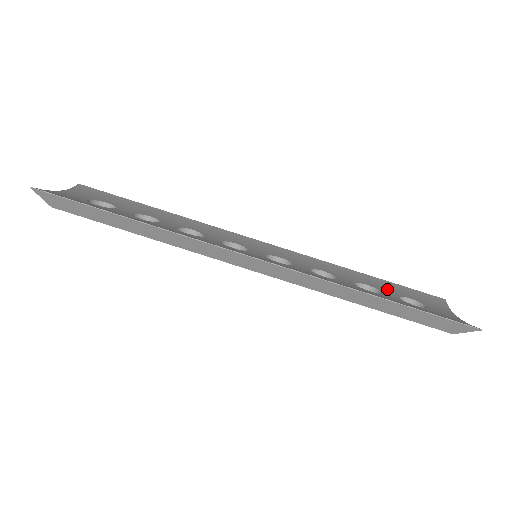
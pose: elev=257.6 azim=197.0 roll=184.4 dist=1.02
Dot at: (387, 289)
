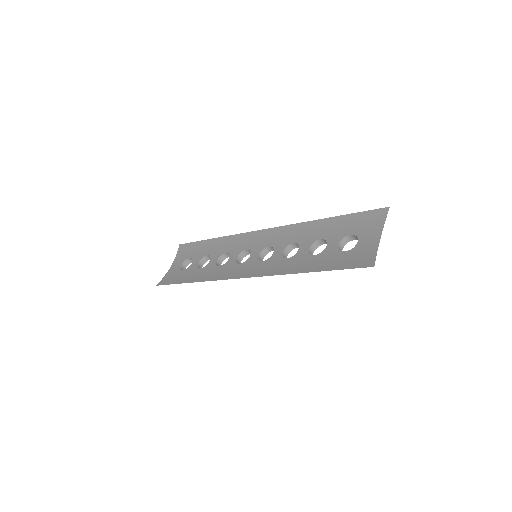
Dot at: (336, 233)
